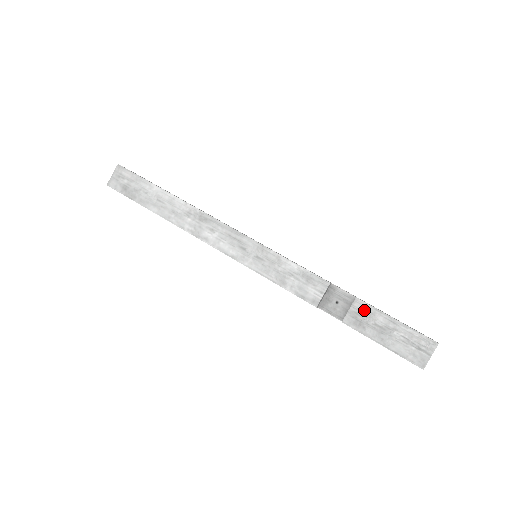
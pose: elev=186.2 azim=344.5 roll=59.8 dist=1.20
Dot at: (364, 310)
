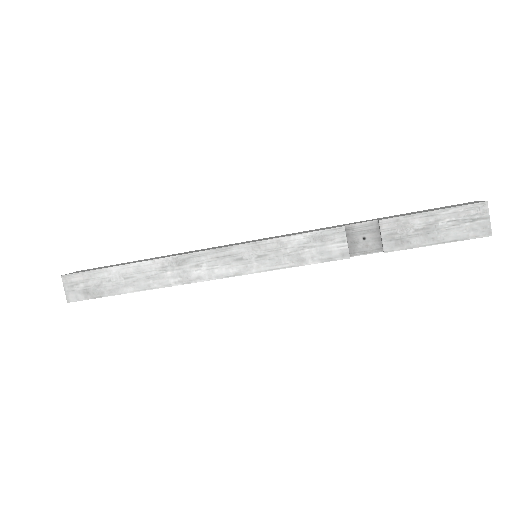
Dot at: (395, 226)
